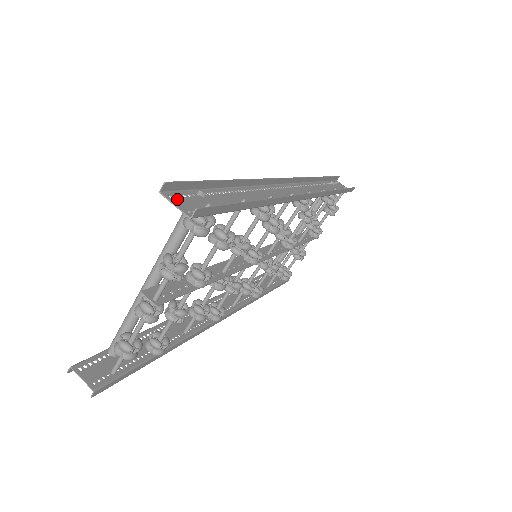
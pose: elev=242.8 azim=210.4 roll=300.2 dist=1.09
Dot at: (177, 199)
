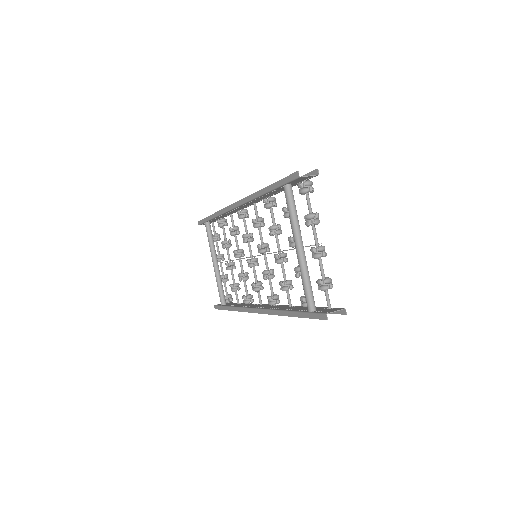
Dot at: (302, 178)
